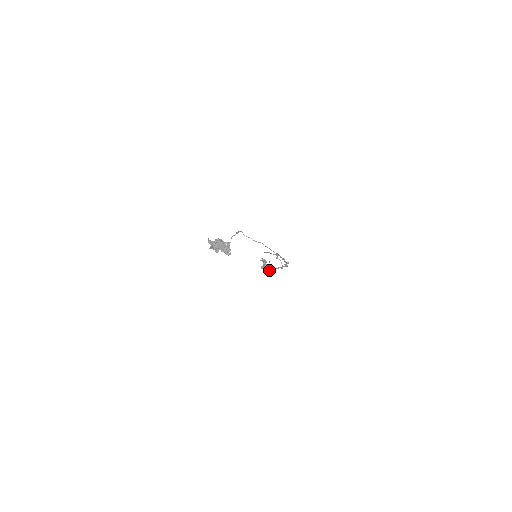
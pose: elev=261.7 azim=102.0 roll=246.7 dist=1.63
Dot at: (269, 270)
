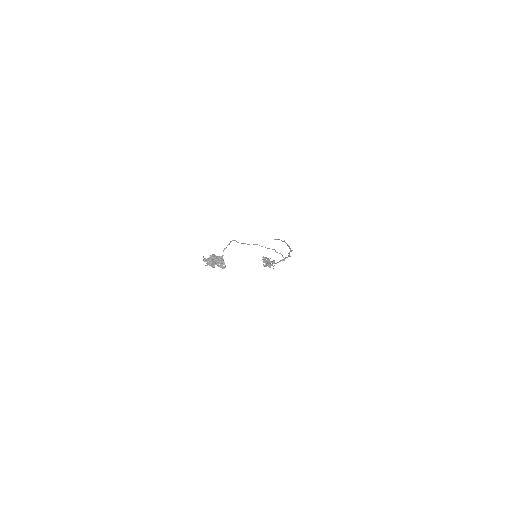
Dot at: (272, 265)
